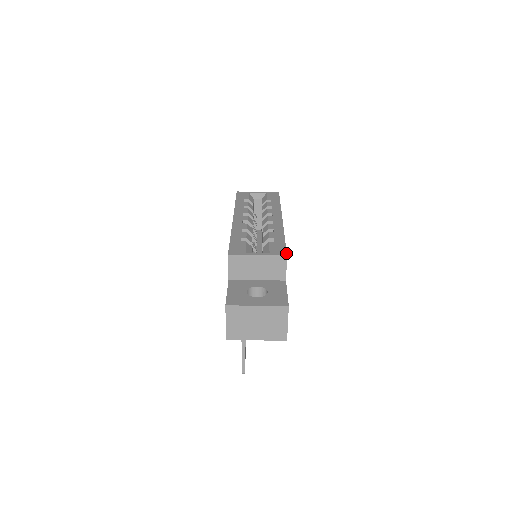
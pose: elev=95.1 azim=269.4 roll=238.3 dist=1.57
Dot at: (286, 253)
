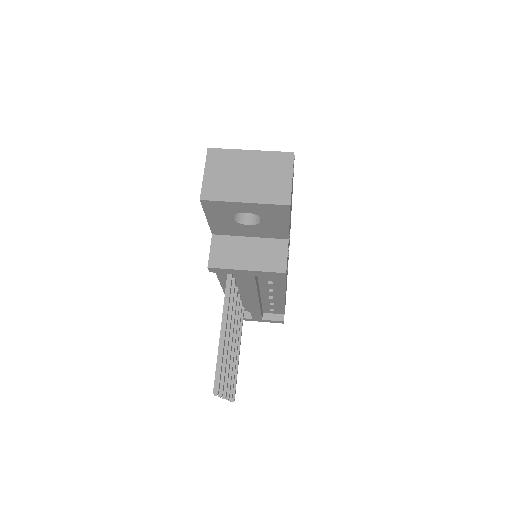
Dot at: occluded
